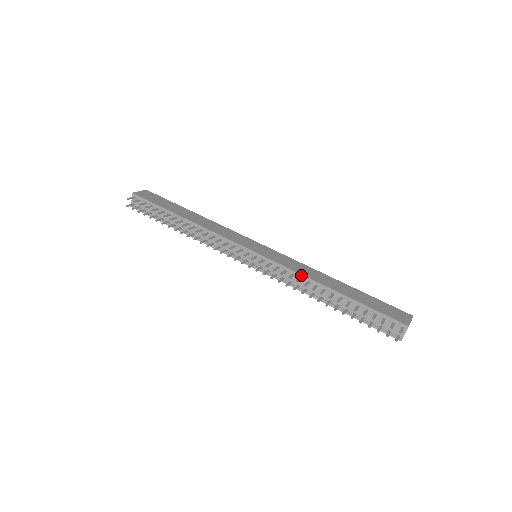
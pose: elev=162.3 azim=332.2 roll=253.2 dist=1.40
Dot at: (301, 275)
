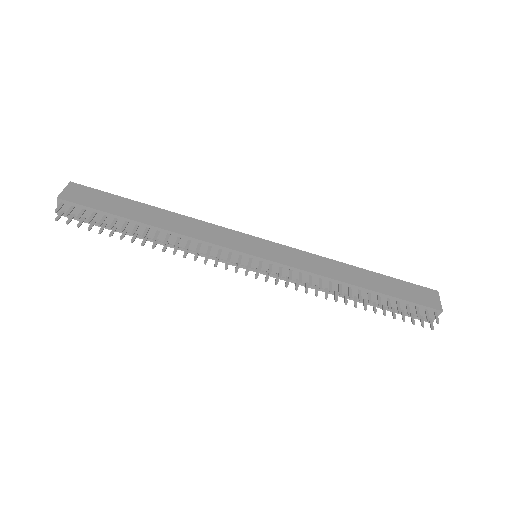
Dot at: (321, 276)
